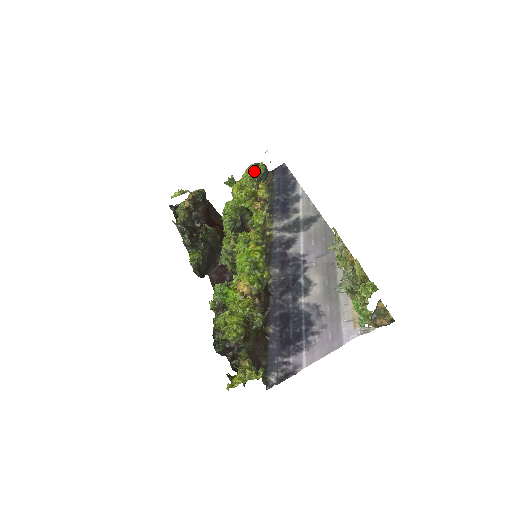
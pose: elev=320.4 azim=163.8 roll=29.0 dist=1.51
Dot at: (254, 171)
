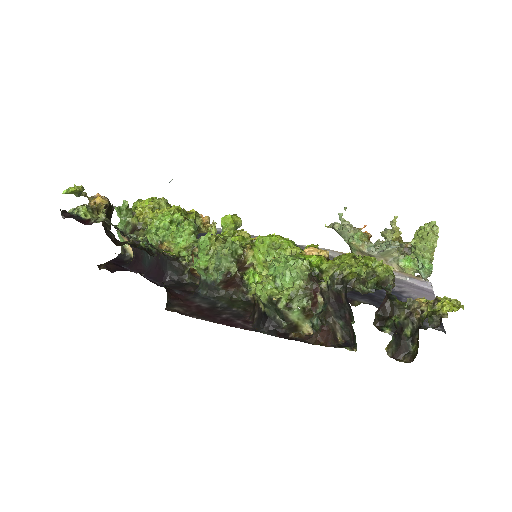
Dot at: occluded
